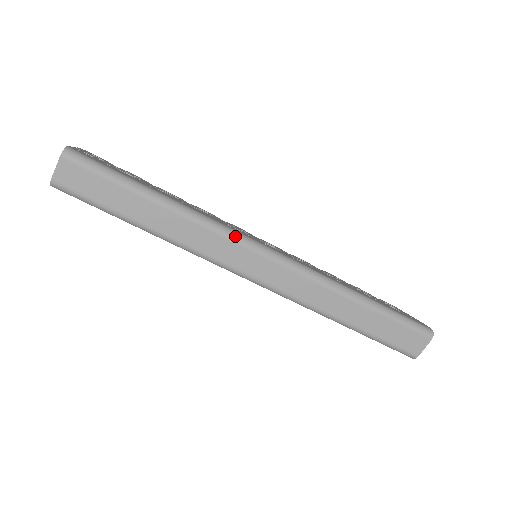
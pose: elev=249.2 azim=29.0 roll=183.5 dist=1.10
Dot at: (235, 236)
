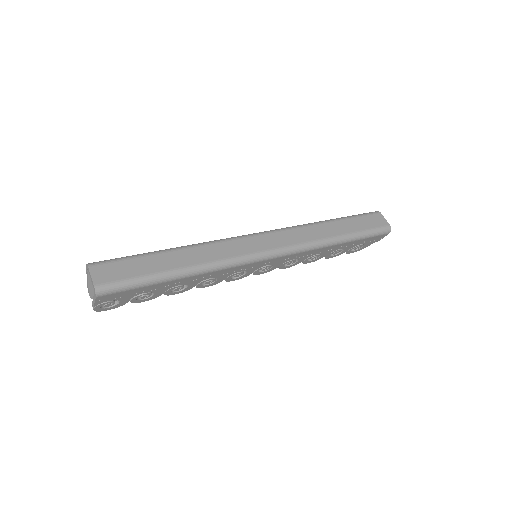
Dot at: (232, 238)
